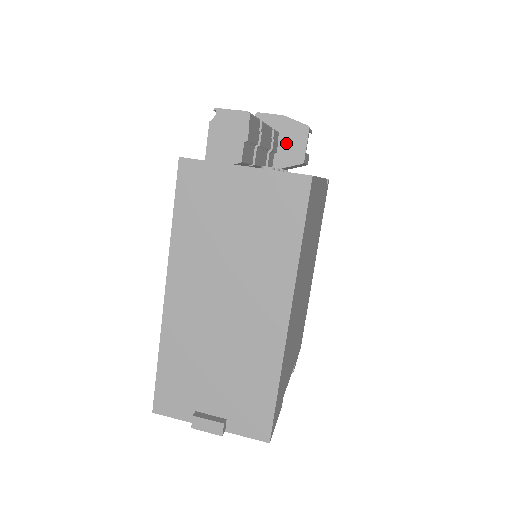
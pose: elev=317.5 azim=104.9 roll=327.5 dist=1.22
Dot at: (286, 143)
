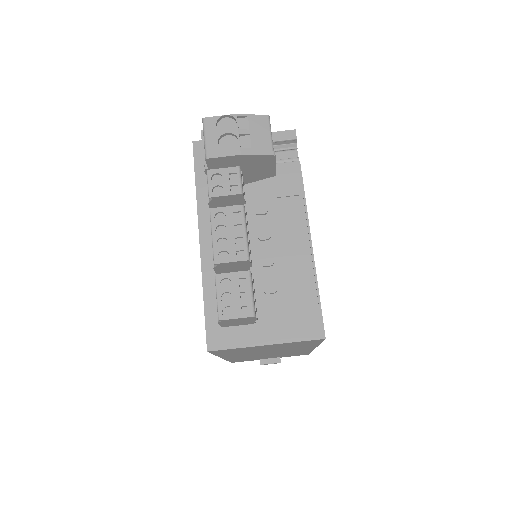
Dot at: (251, 169)
